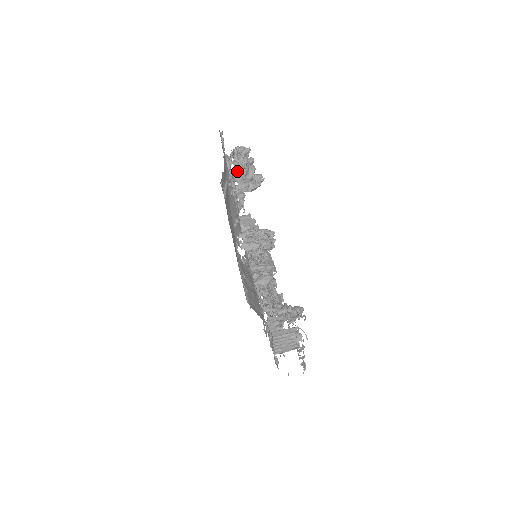
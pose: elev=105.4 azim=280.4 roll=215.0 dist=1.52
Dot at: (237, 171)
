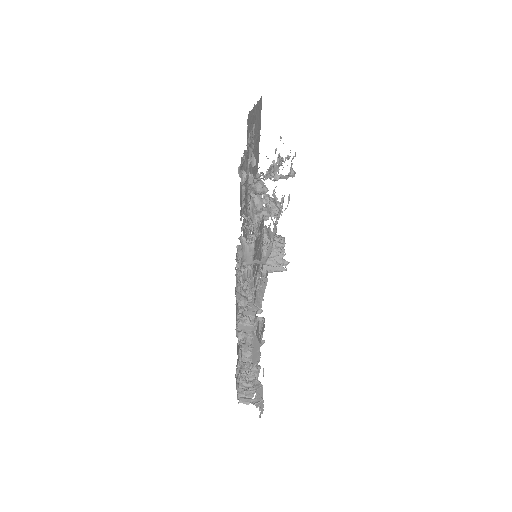
Dot at: occluded
